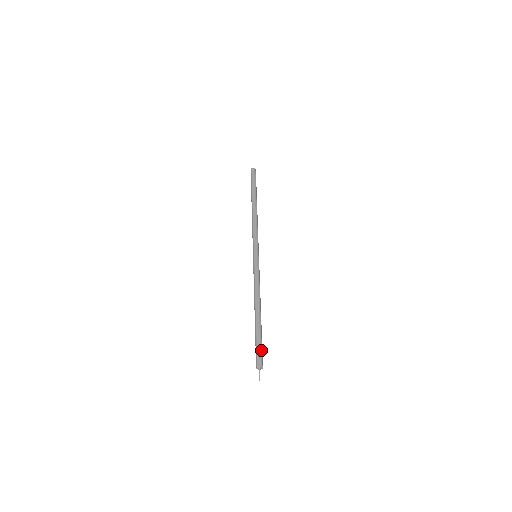
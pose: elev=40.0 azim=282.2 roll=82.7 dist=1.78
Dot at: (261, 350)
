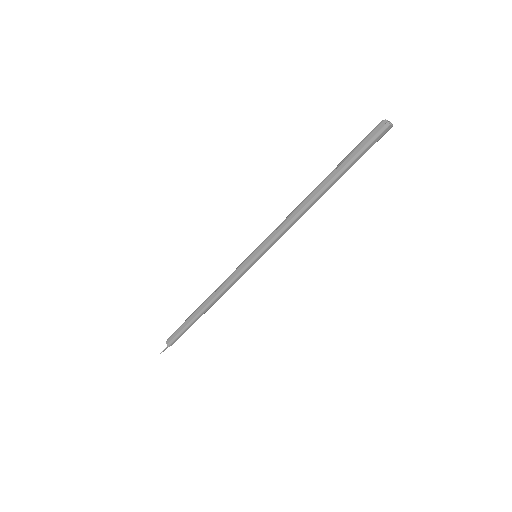
Dot at: occluded
